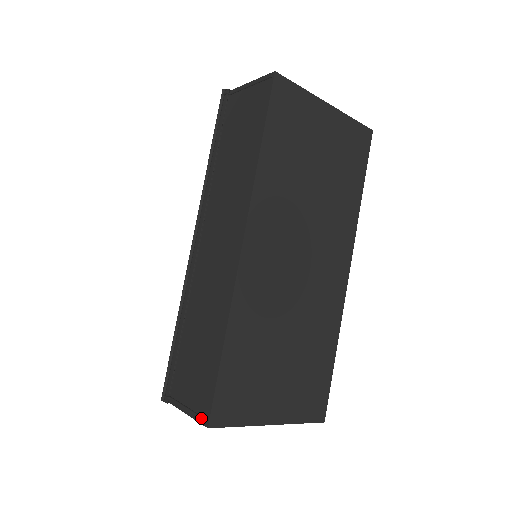
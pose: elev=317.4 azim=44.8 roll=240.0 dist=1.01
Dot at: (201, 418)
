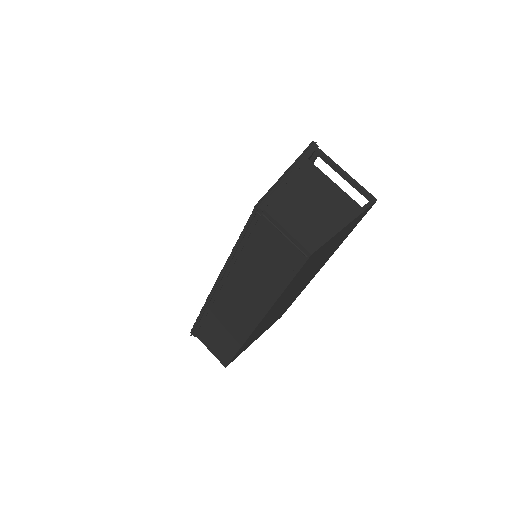
Dot at: occluded
